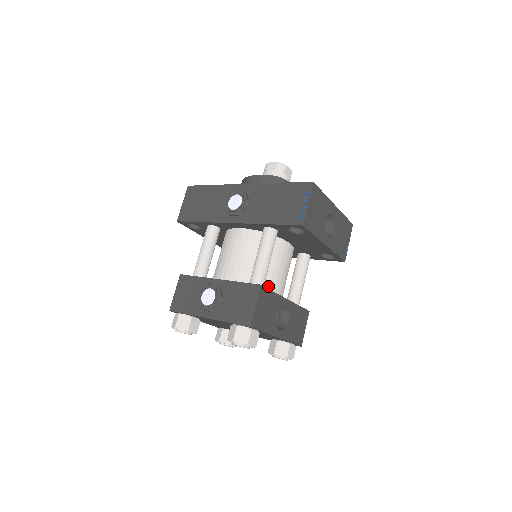
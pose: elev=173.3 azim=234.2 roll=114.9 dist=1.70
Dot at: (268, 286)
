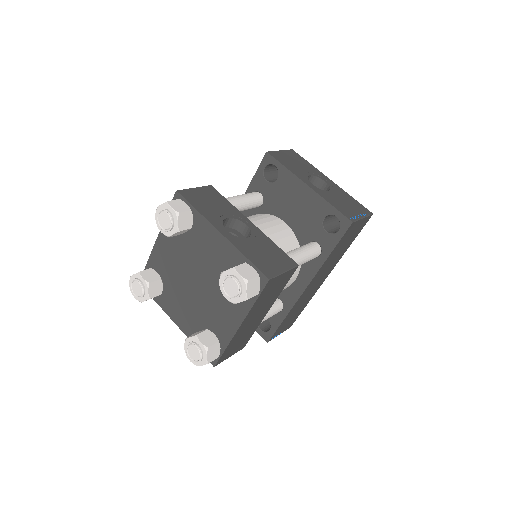
Dot at: occluded
